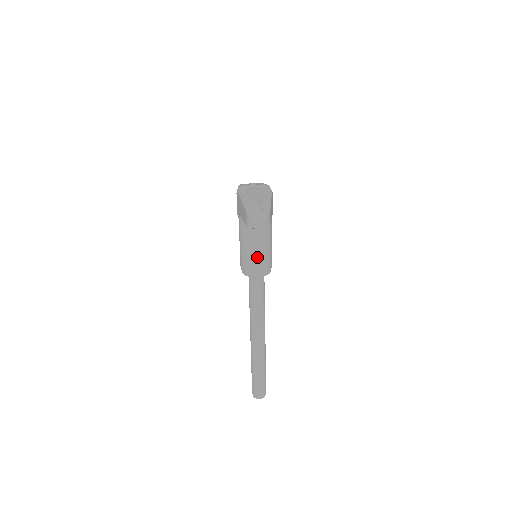
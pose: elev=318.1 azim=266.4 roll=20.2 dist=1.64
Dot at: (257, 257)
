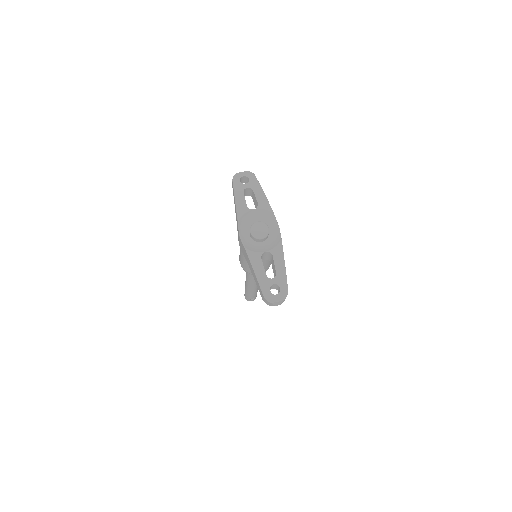
Dot at: occluded
